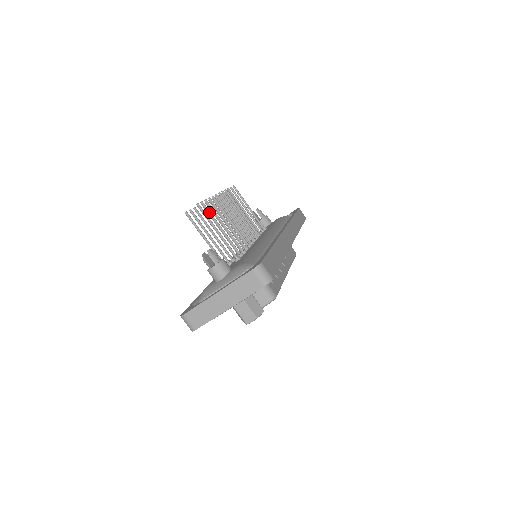
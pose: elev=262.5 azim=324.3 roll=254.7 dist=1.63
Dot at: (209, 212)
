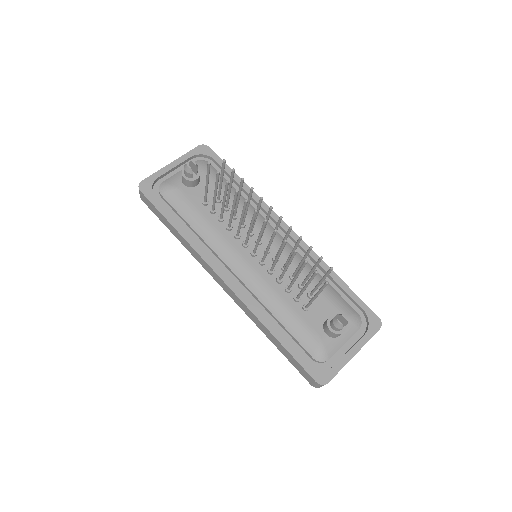
Dot at: occluded
